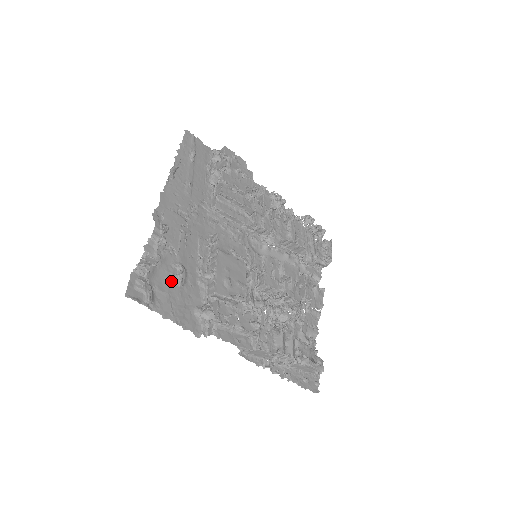
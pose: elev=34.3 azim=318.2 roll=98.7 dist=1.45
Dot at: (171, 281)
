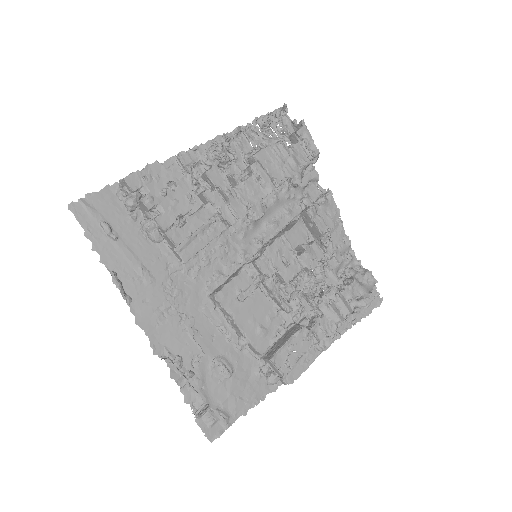
Dot at: (223, 382)
